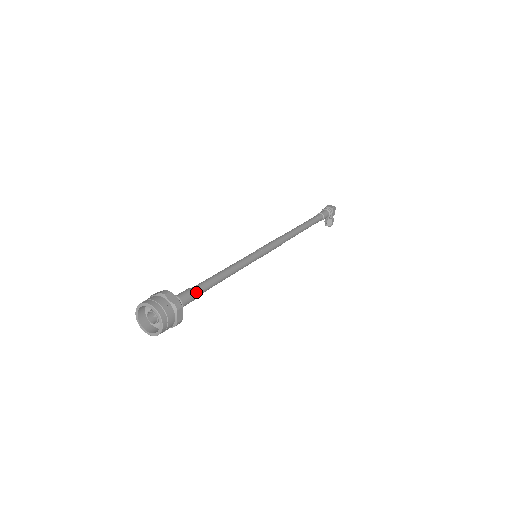
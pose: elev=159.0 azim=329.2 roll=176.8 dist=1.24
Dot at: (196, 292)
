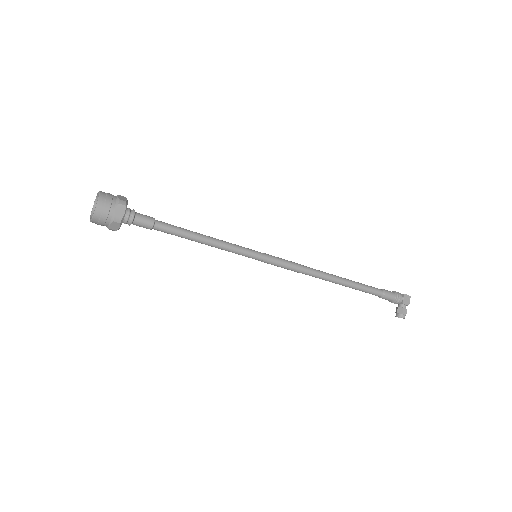
Dot at: (157, 222)
